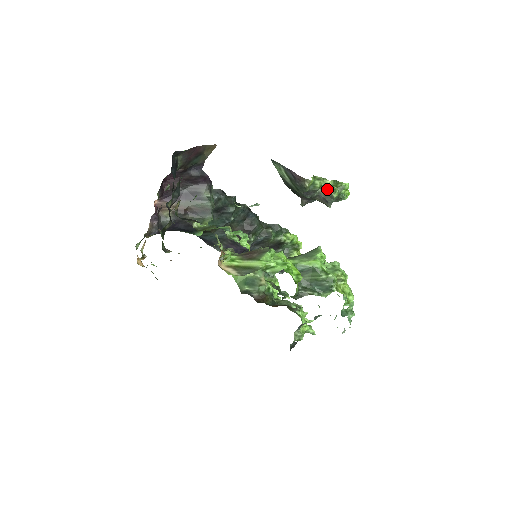
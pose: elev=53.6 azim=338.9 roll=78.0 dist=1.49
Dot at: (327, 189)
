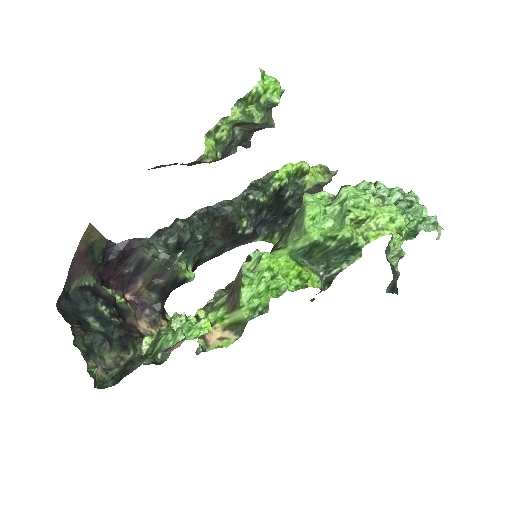
Dot at: (240, 124)
